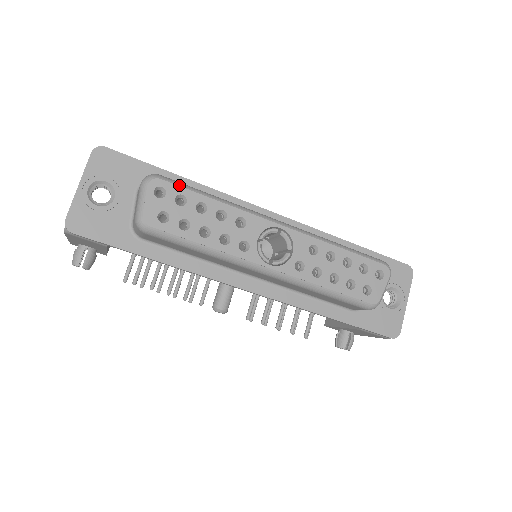
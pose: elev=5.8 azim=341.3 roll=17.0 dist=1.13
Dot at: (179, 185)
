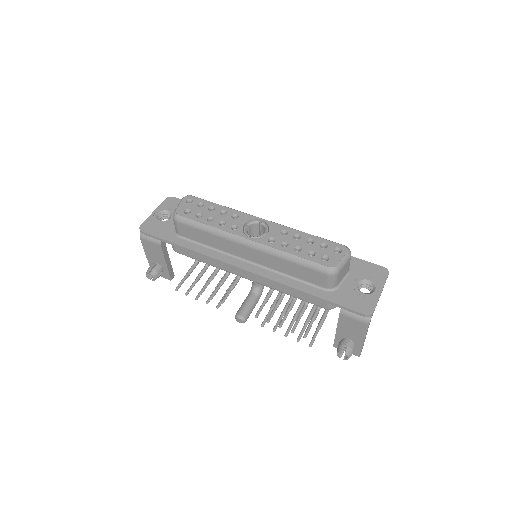
Dot at: (202, 199)
